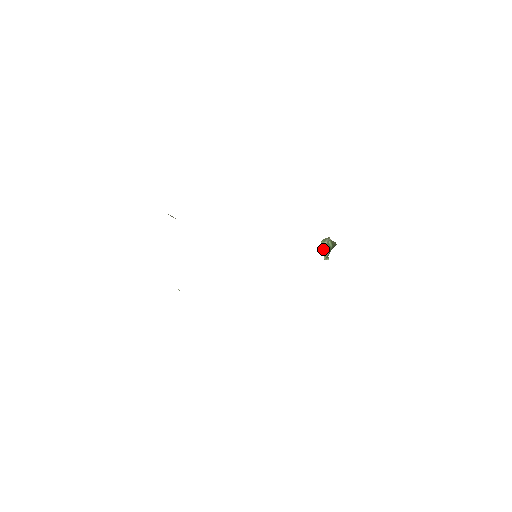
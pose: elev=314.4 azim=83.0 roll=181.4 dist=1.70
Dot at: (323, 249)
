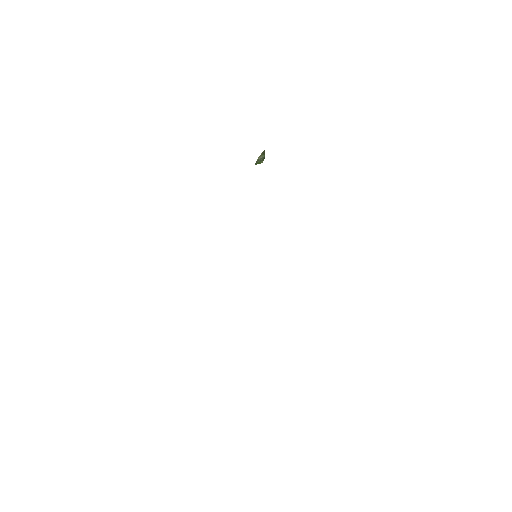
Dot at: (259, 163)
